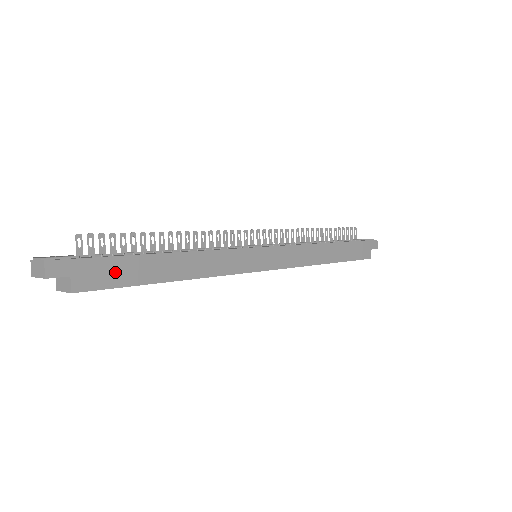
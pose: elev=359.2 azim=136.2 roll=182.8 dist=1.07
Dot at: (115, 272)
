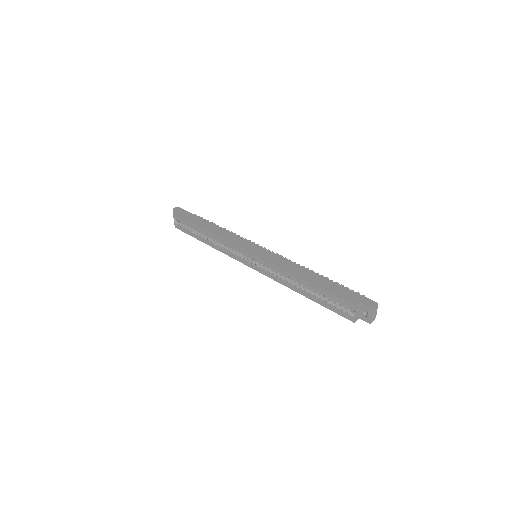
Dot at: (190, 217)
